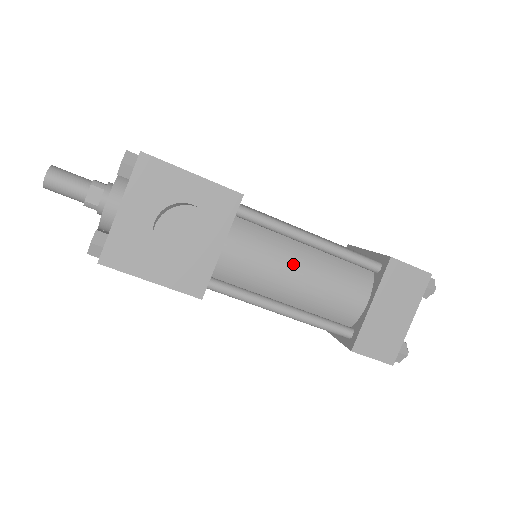
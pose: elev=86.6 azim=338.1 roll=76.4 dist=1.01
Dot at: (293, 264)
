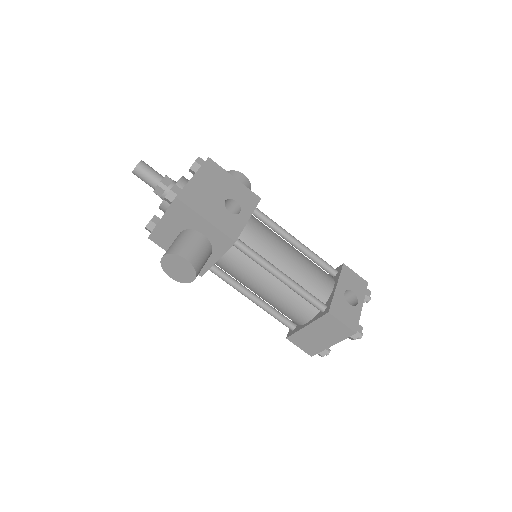
Dot at: (263, 284)
